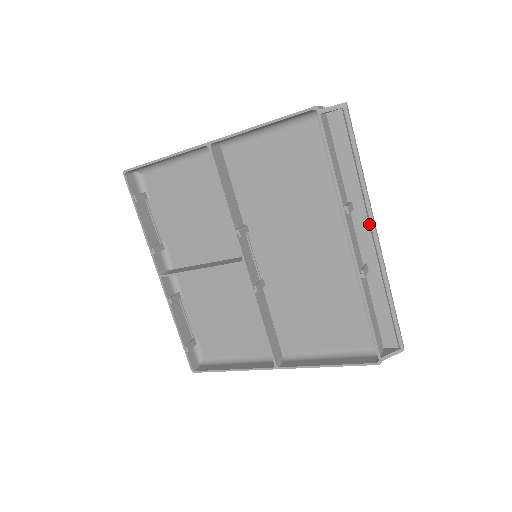
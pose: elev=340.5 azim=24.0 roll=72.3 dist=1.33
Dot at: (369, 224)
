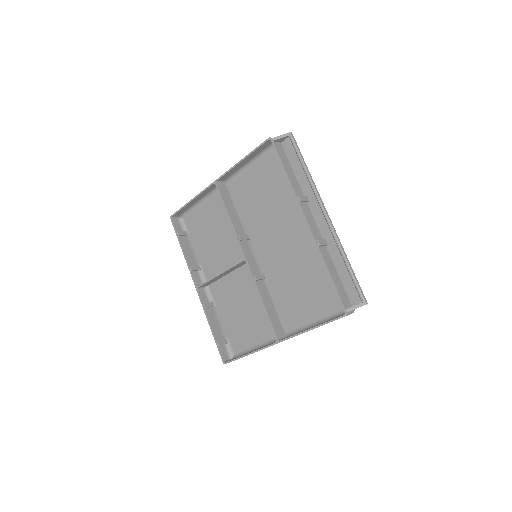
Dot at: (321, 209)
